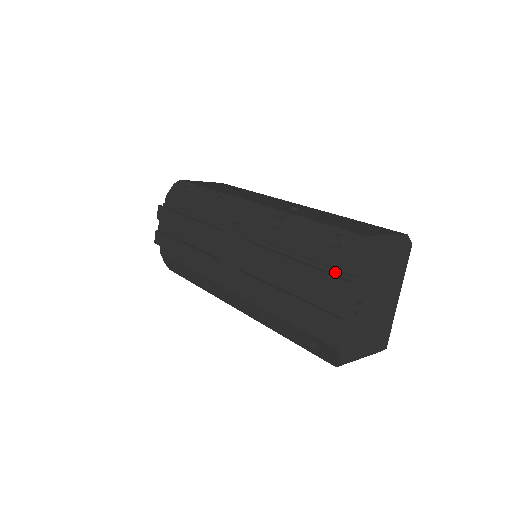
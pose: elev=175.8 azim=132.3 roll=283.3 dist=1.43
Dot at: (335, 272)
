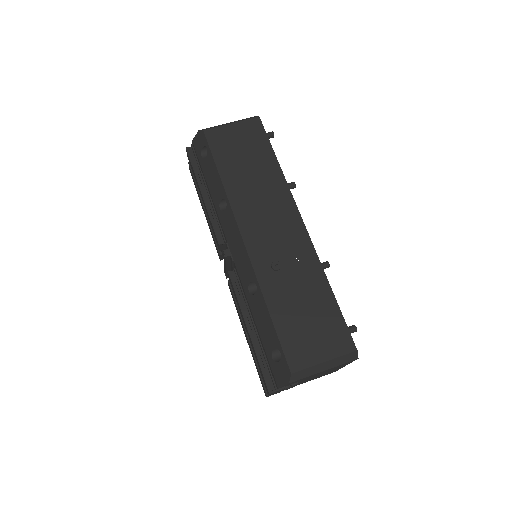
Dot at: (269, 372)
